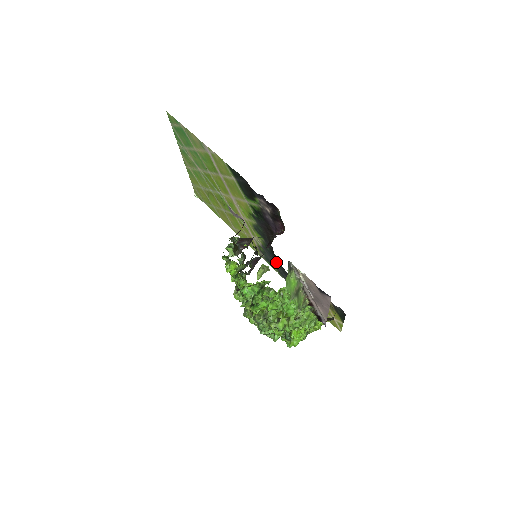
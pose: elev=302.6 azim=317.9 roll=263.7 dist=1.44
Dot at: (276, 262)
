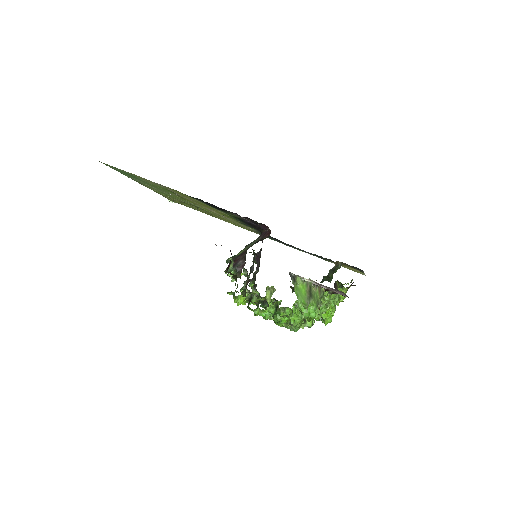
Dot at: occluded
